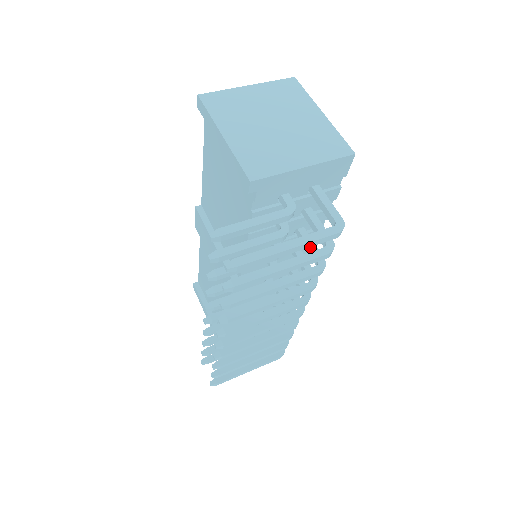
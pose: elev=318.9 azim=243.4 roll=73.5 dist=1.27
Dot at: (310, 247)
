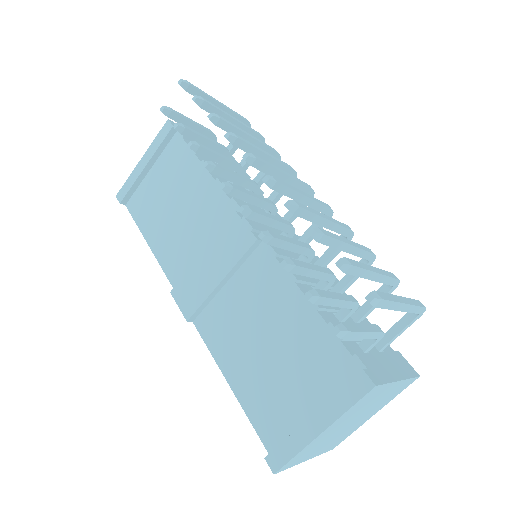
Dot at: (260, 172)
